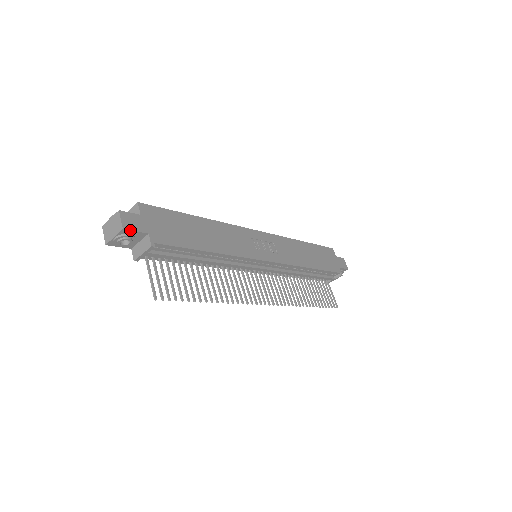
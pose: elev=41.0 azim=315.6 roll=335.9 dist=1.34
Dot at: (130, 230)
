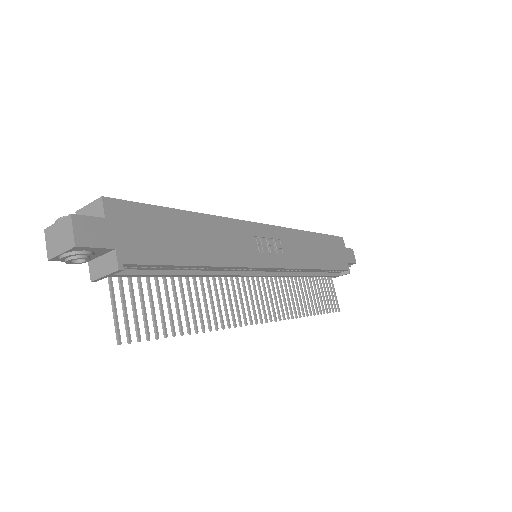
Dot at: (87, 247)
